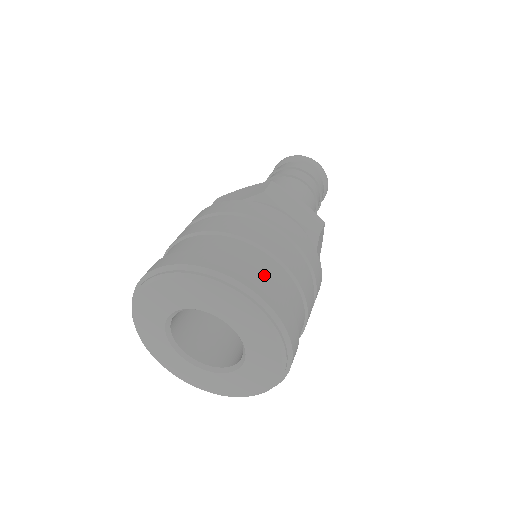
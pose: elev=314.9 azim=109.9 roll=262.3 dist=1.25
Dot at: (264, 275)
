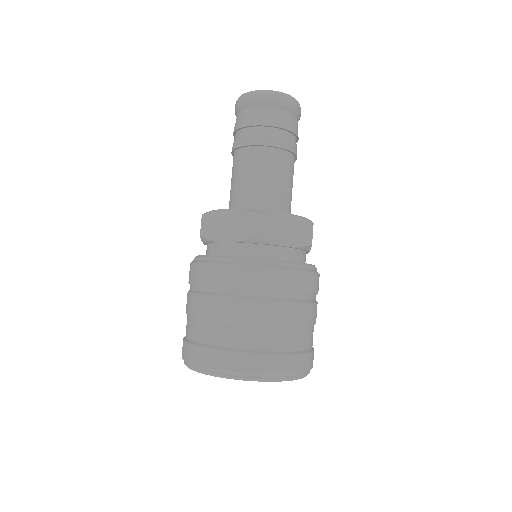
Dot at: (283, 349)
